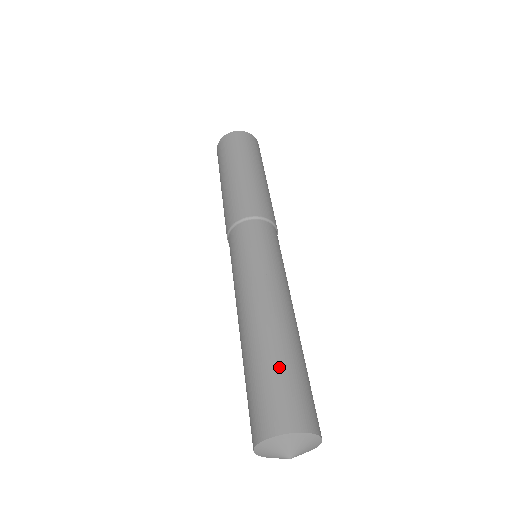
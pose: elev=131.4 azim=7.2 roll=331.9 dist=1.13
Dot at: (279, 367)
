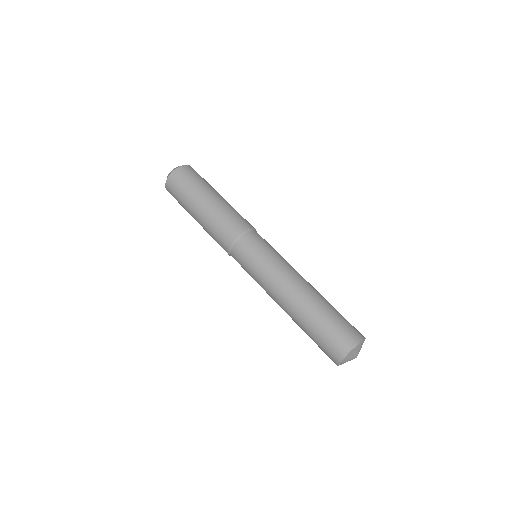
Dot at: (325, 319)
